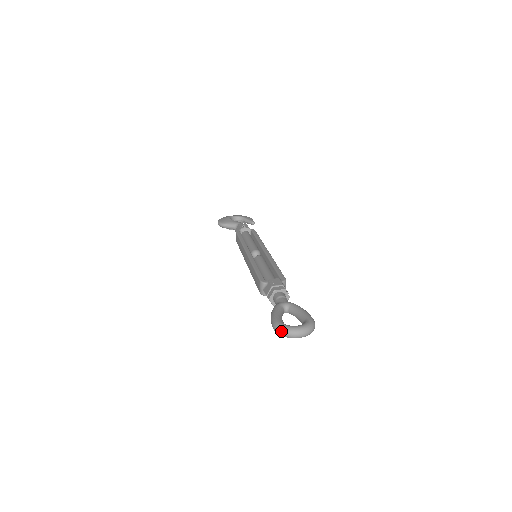
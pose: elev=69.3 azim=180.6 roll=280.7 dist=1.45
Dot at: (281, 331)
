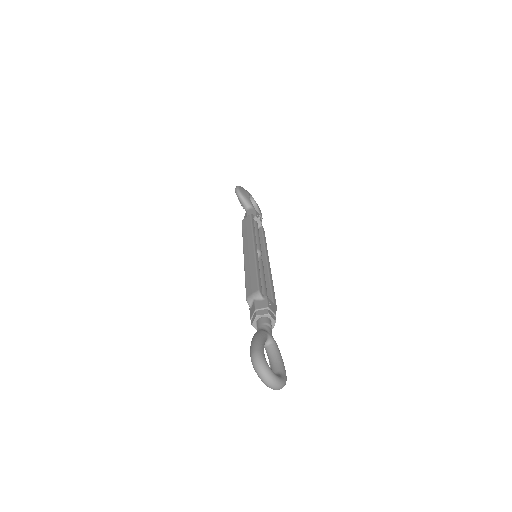
Dot at: (260, 365)
